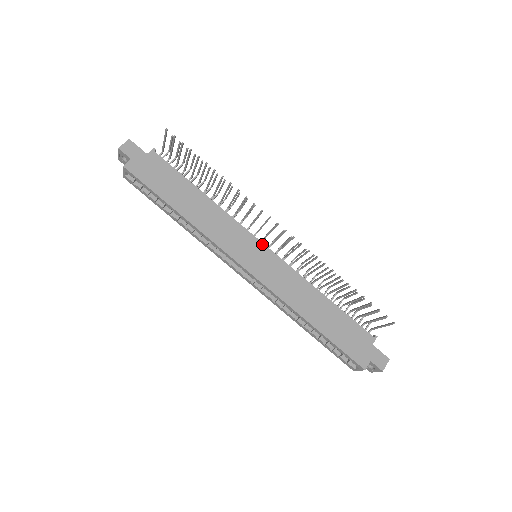
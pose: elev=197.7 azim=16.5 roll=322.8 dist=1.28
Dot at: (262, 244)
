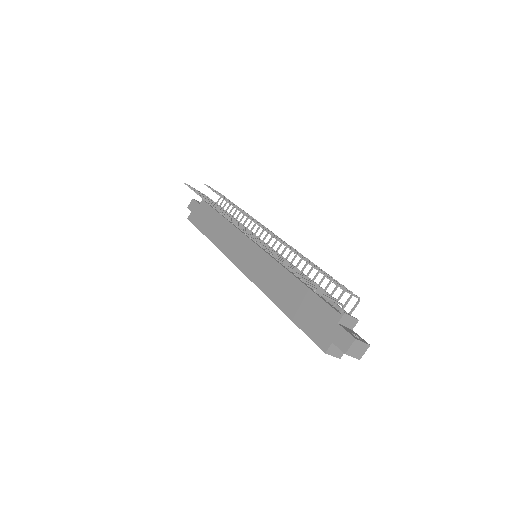
Dot at: (254, 244)
